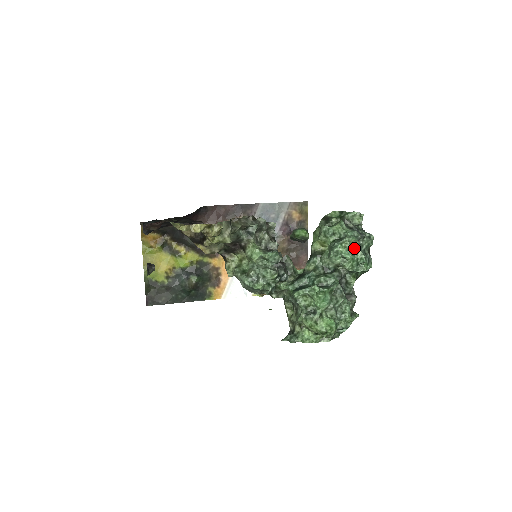
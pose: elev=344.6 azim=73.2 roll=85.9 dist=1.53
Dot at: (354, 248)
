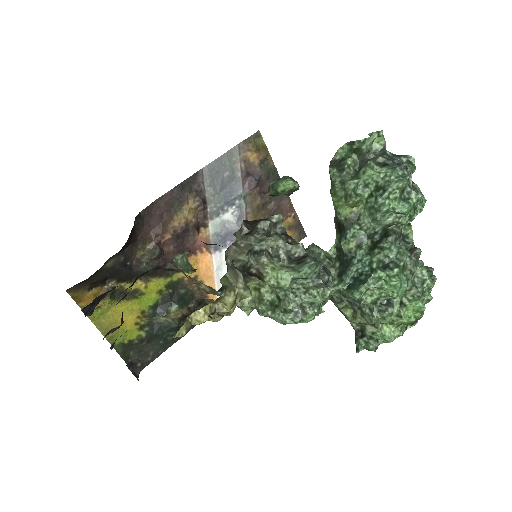
Dot at: (405, 192)
